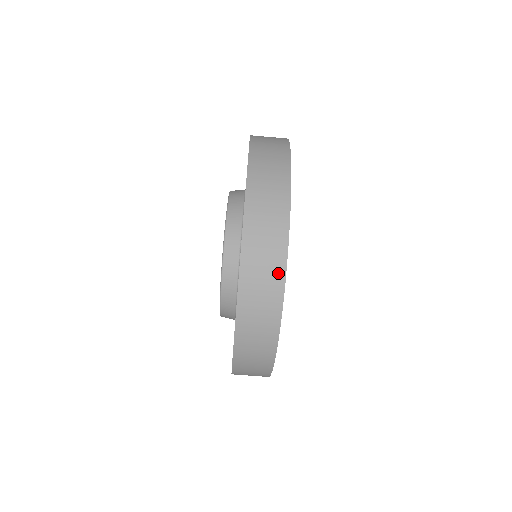
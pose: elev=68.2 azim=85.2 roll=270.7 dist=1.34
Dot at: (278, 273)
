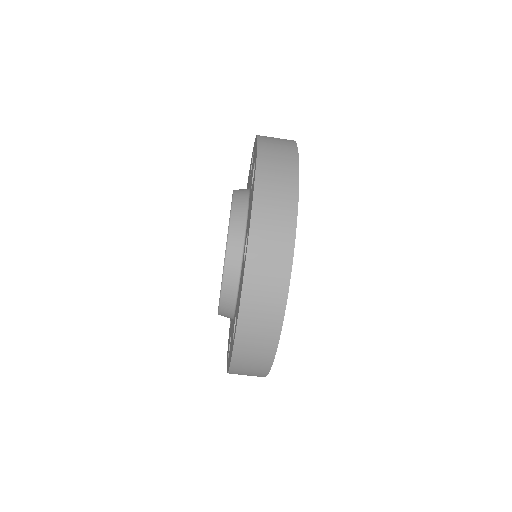
Dot at: (290, 207)
